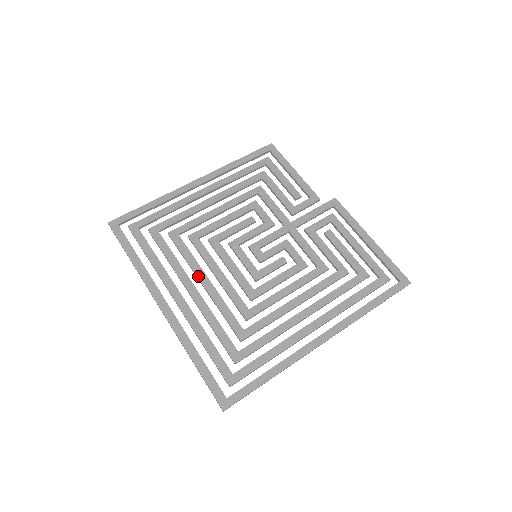
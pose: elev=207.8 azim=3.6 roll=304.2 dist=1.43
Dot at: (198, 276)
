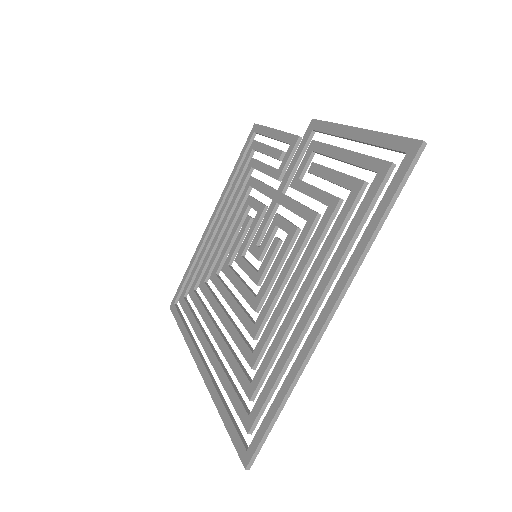
Dot at: (217, 315)
